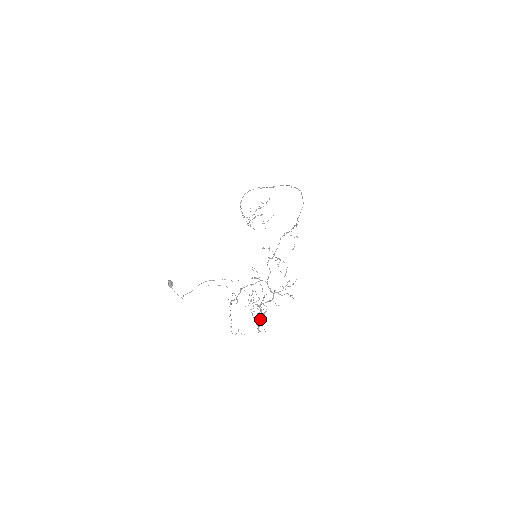
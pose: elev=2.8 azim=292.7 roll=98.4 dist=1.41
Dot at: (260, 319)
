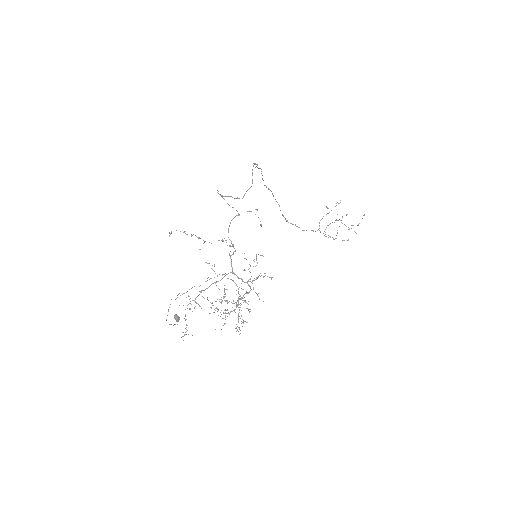
Dot at: (238, 317)
